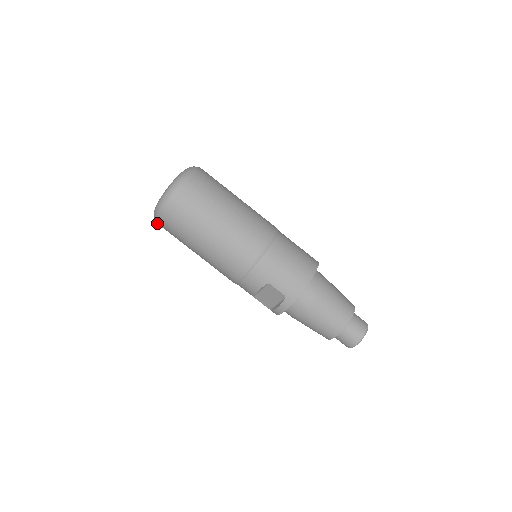
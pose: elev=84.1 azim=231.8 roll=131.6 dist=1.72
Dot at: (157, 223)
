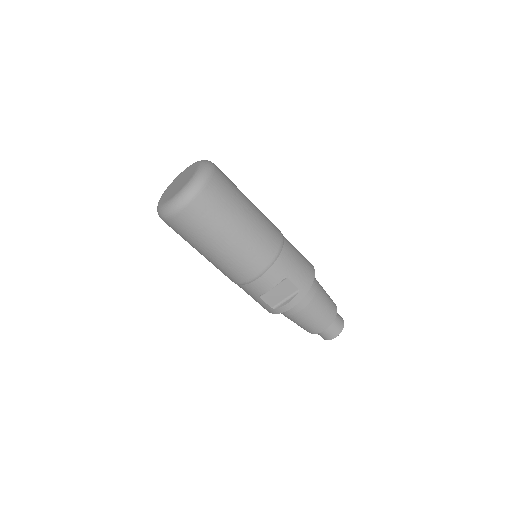
Dot at: (169, 217)
